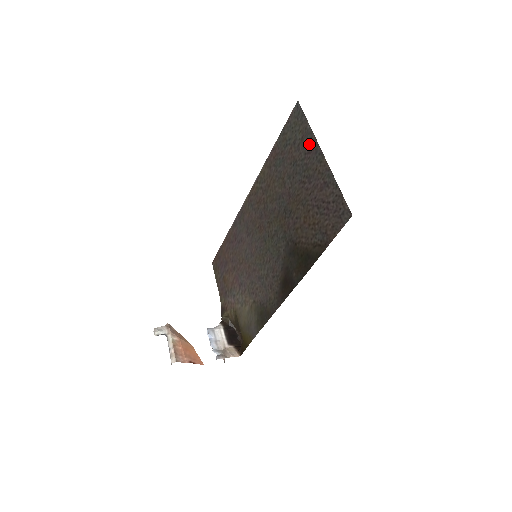
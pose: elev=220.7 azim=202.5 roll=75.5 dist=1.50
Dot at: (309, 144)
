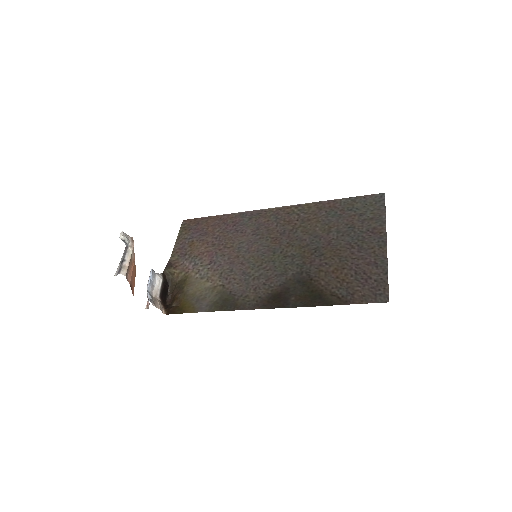
Dot at: (377, 227)
